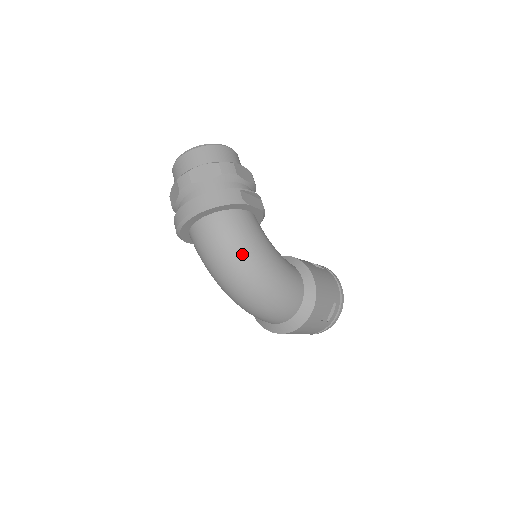
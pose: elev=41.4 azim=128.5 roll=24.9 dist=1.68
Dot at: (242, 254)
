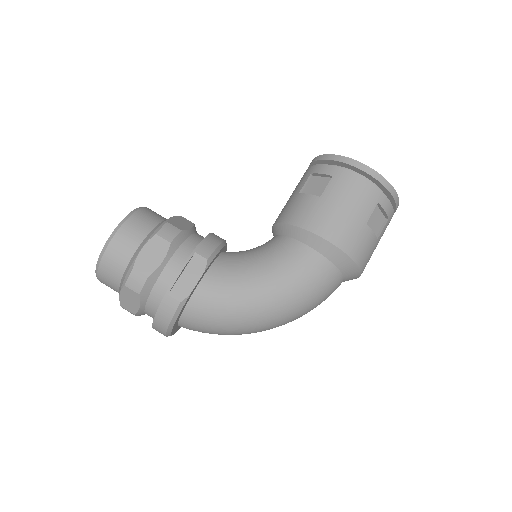
Dot at: (238, 325)
